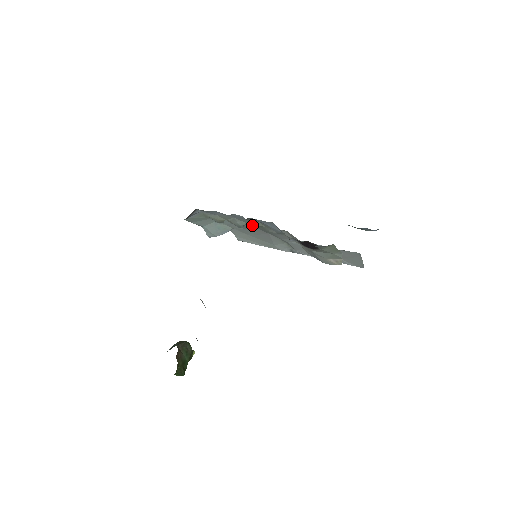
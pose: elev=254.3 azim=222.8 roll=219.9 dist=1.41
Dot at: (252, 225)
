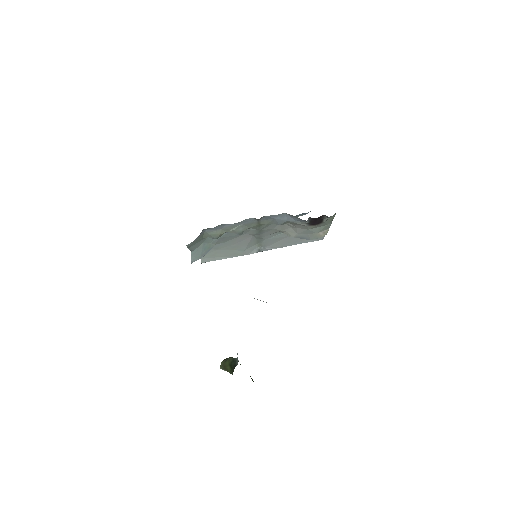
Dot at: (246, 230)
